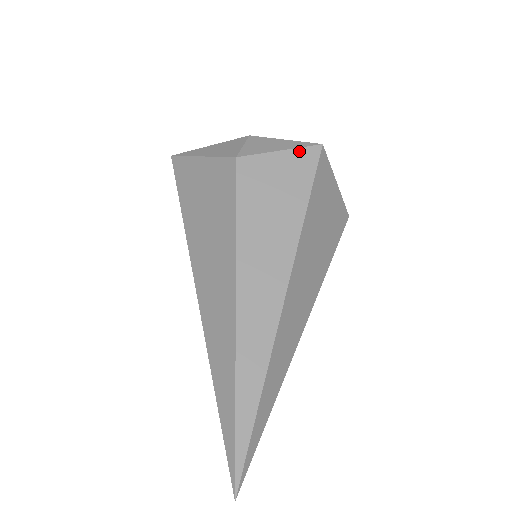
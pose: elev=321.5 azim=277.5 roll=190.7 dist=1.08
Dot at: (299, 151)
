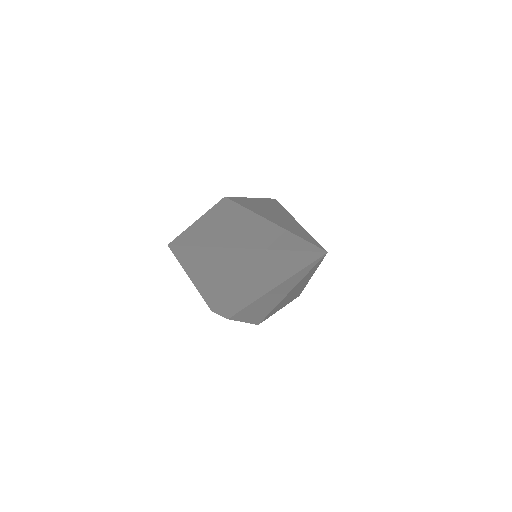
Dot at: (262, 198)
